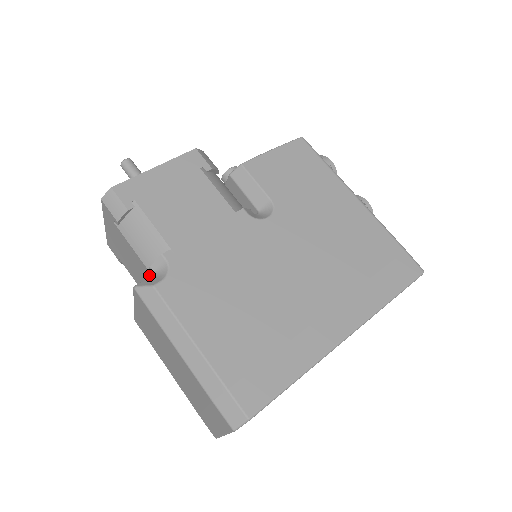
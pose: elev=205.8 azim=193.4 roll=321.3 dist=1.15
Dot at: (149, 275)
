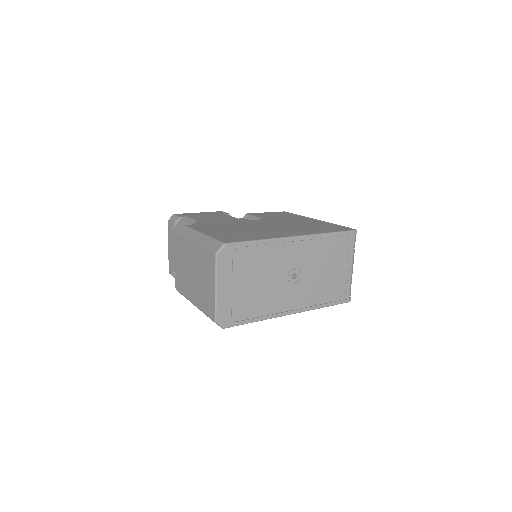
Dot at: occluded
